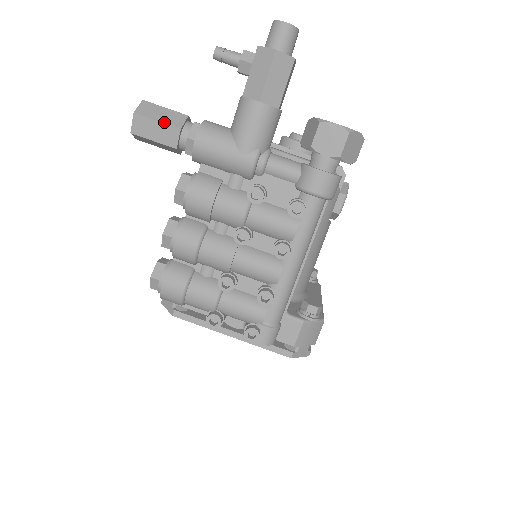
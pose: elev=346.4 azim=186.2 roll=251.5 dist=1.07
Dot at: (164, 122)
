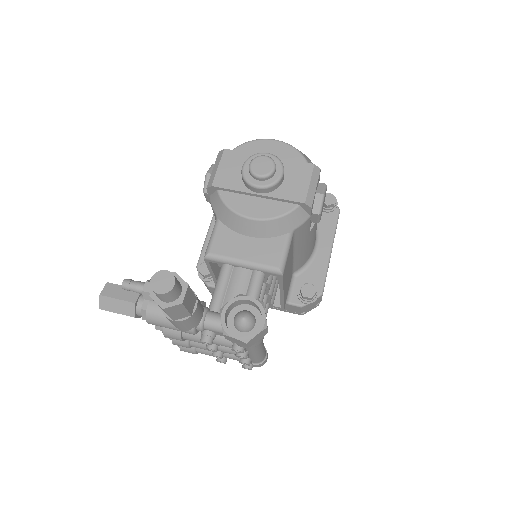
Dot at: (122, 314)
